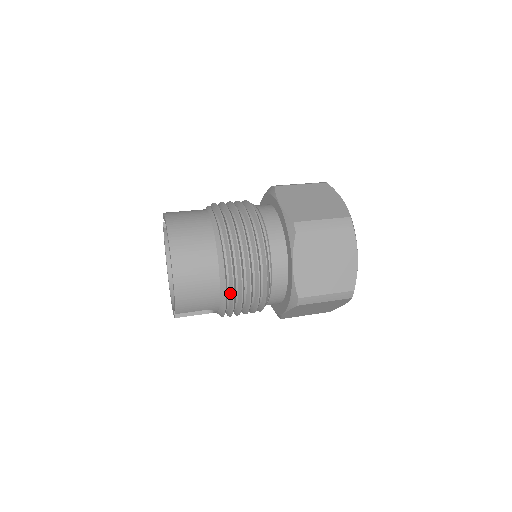
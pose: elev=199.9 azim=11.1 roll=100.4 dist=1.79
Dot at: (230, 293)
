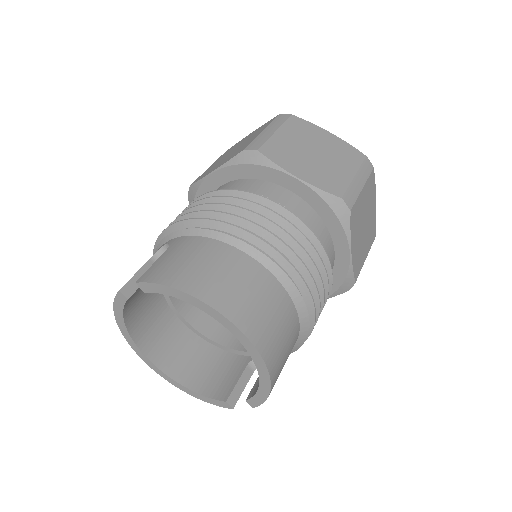
Dot at: occluded
